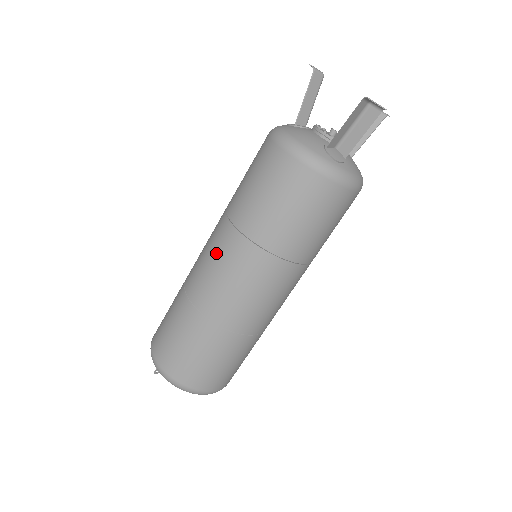
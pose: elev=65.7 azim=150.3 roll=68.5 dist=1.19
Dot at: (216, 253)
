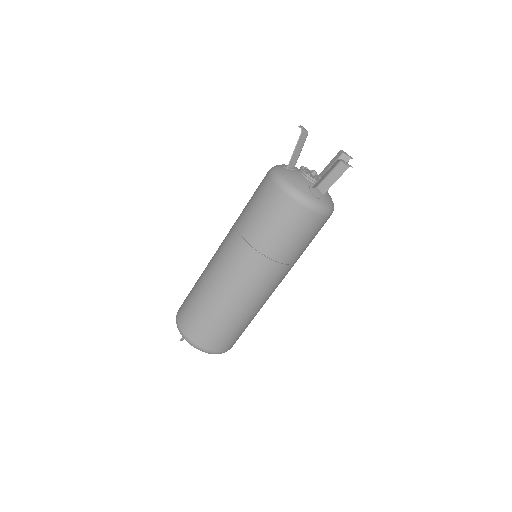
Dot at: (230, 258)
